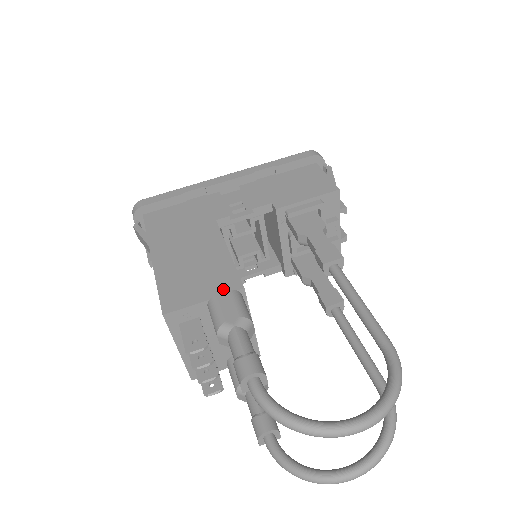
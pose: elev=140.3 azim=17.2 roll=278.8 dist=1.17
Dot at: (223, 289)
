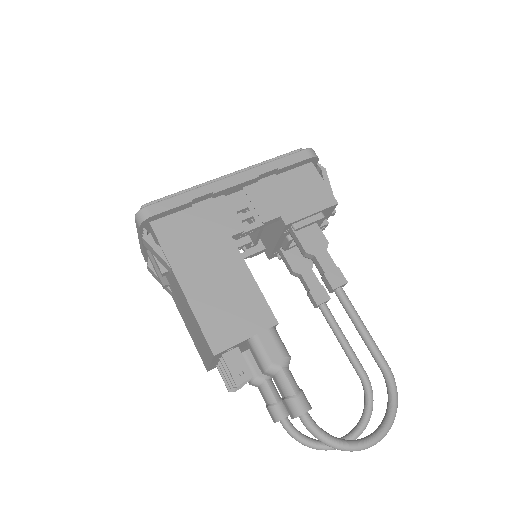
Dot at: (261, 325)
